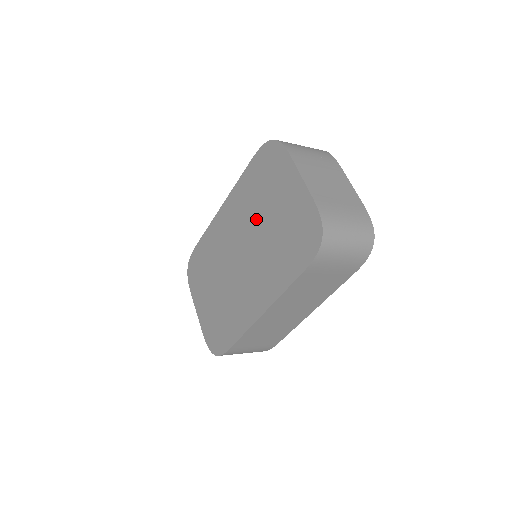
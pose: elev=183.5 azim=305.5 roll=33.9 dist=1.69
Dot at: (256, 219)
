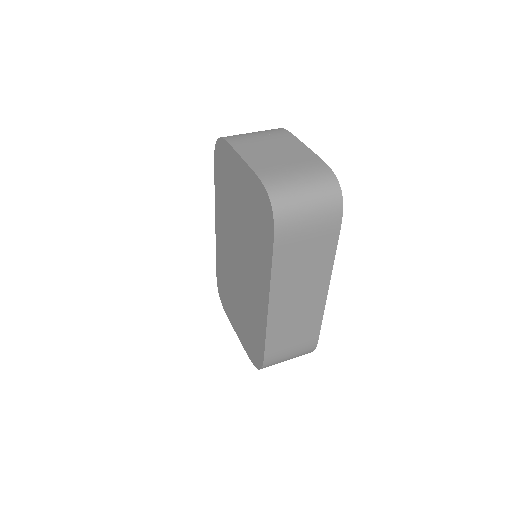
Dot at: (234, 219)
